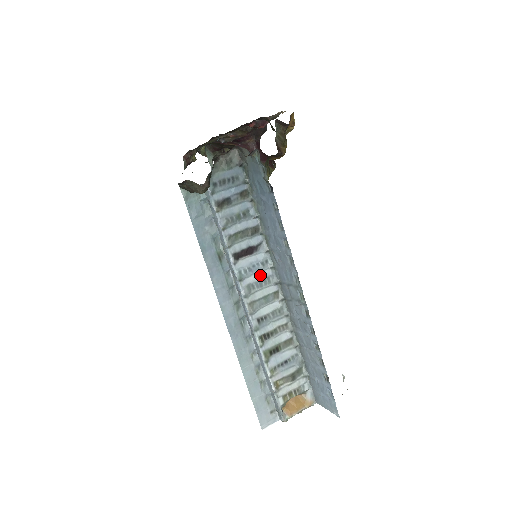
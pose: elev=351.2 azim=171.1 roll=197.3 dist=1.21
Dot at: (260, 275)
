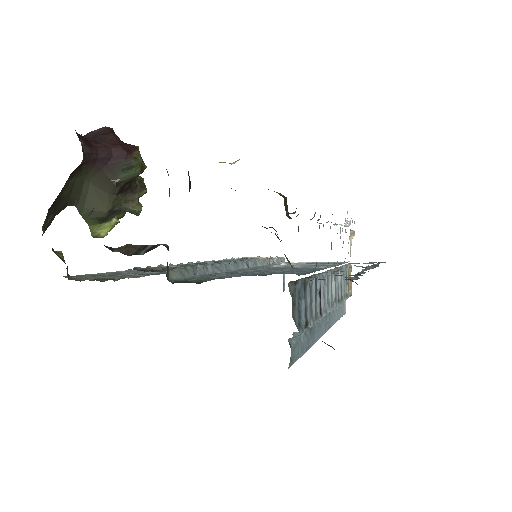
Dot at: (326, 289)
